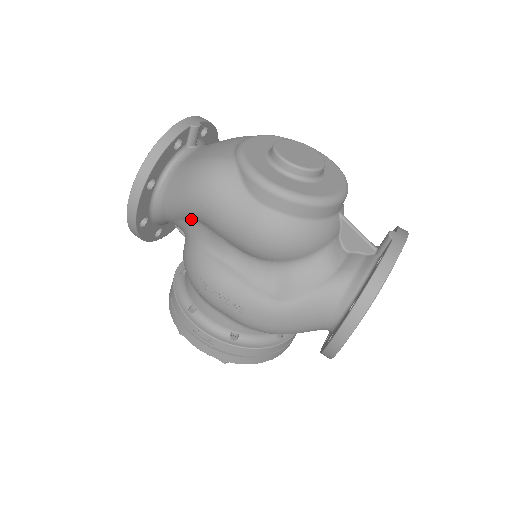
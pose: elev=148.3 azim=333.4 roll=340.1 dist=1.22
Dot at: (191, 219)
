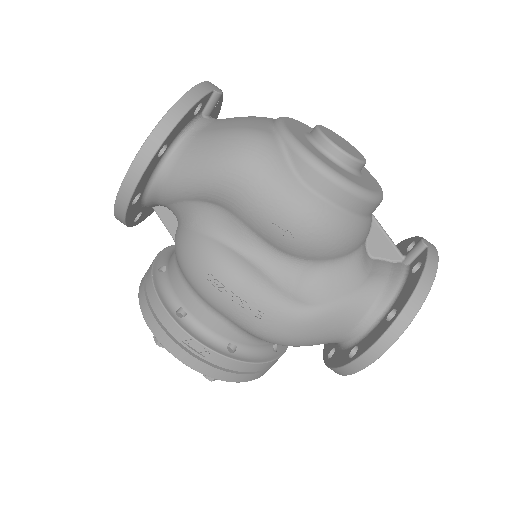
Dot at: (206, 201)
